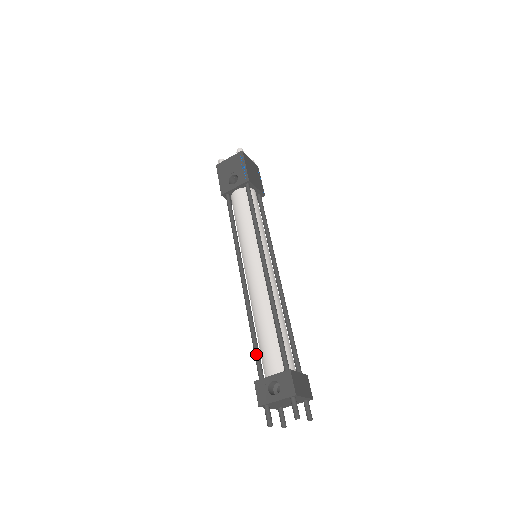
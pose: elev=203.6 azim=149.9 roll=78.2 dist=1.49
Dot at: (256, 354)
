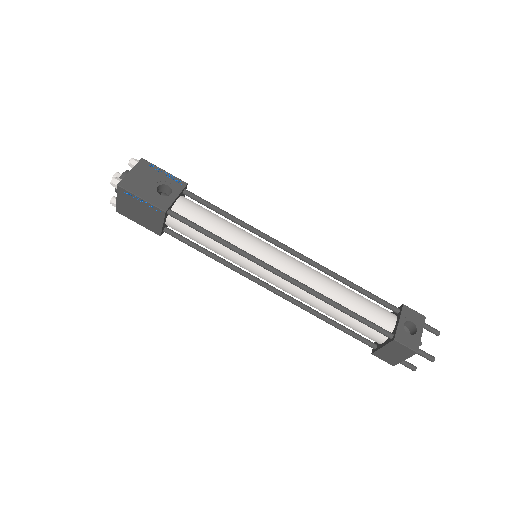
Dot at: (368, 321)
